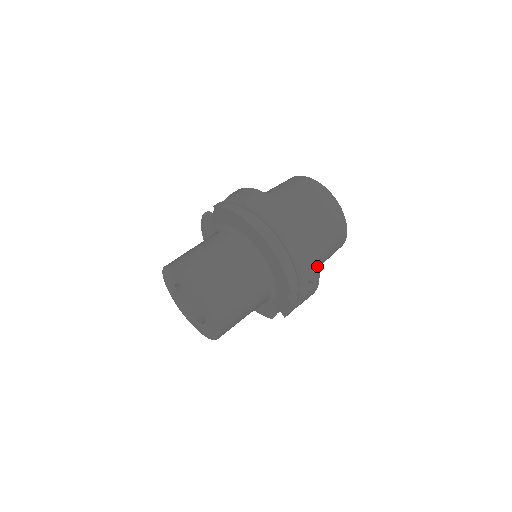
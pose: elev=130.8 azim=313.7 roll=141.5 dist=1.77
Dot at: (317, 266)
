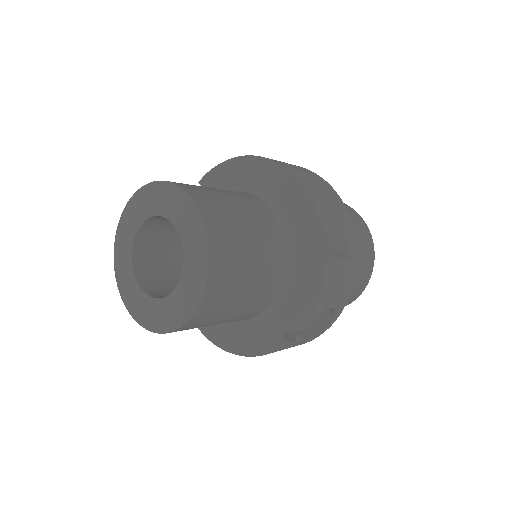
Dot at: (351, 224)
